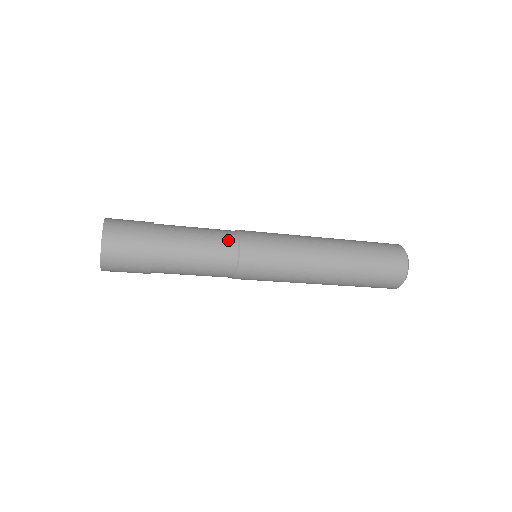
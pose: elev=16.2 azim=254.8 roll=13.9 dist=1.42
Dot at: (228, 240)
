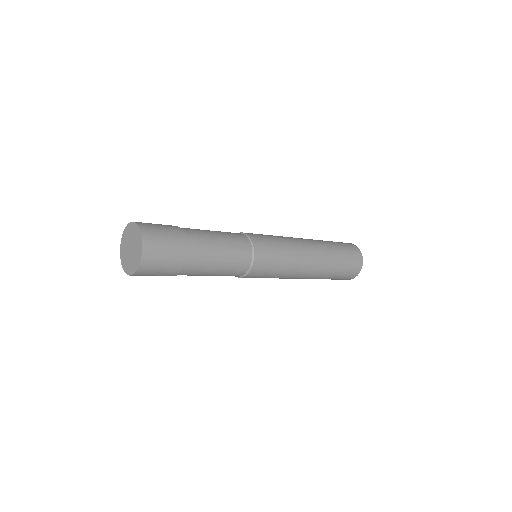
Dot at: (243, 264)
